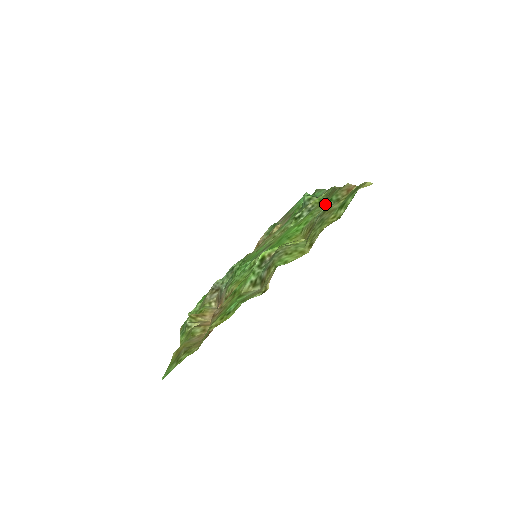
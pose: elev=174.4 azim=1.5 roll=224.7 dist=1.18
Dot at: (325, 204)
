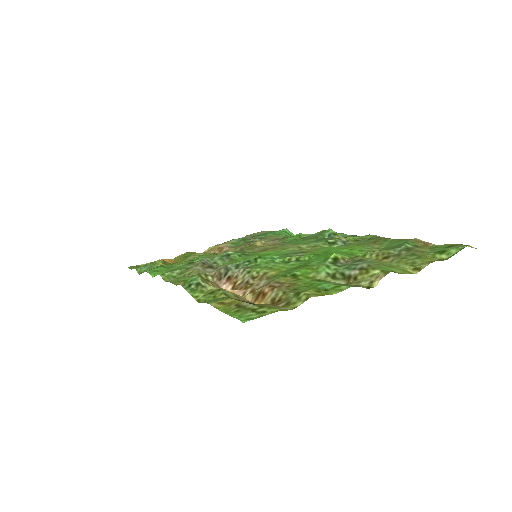
Dot at: (378, 244)
